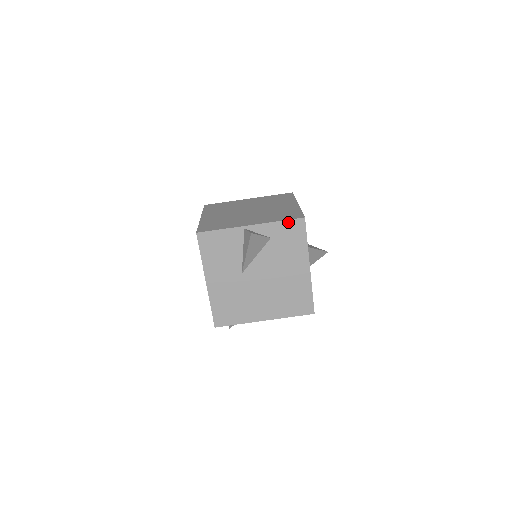
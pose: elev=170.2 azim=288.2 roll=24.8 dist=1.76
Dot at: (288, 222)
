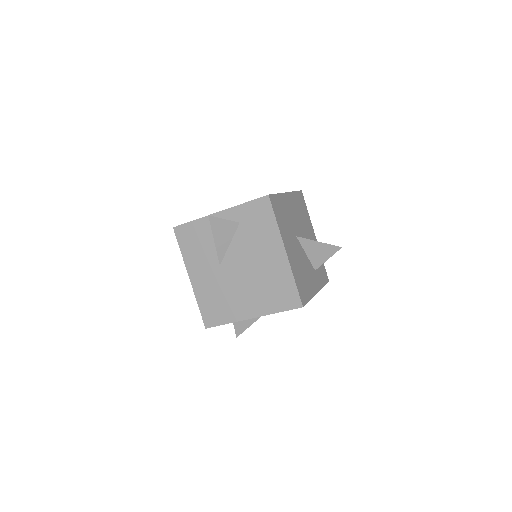
Dot at: (253, 203)
